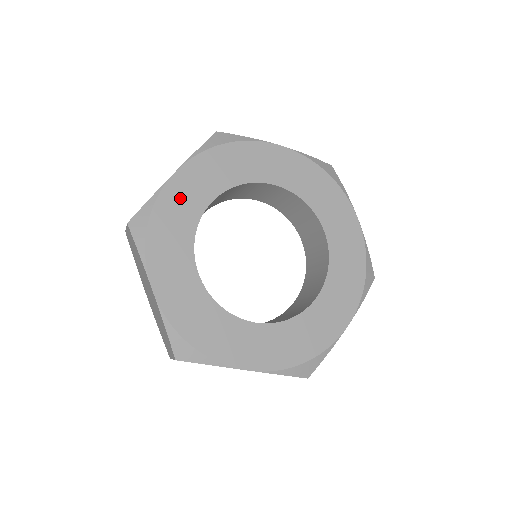
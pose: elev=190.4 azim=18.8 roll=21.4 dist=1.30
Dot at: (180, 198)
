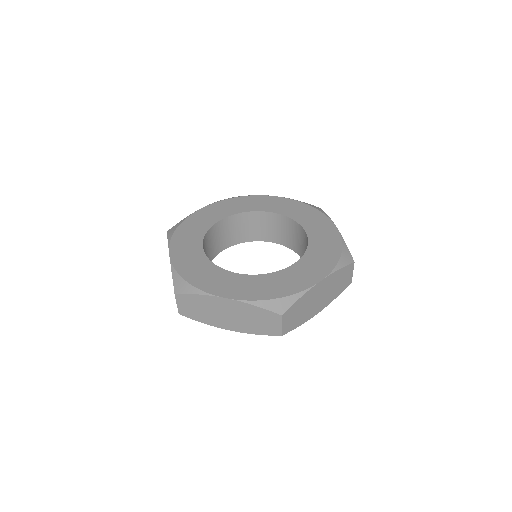
Dot at: (202, 217)
